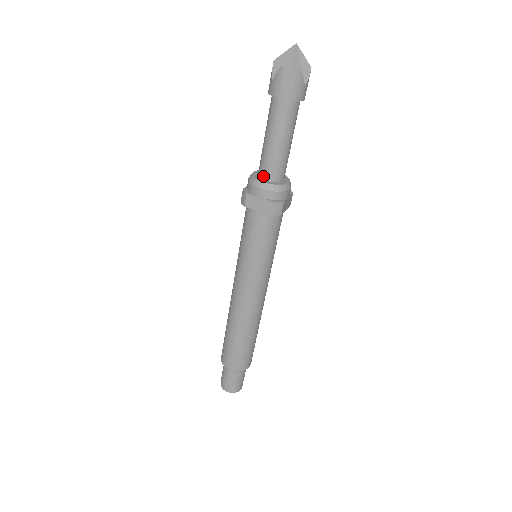
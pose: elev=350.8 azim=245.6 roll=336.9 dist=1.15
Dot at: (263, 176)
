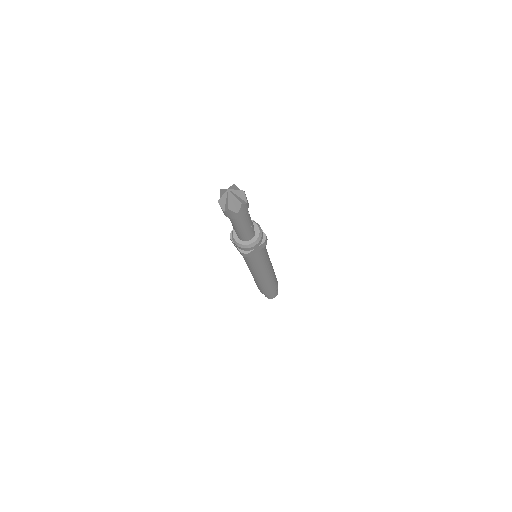
Dot at: occluded
